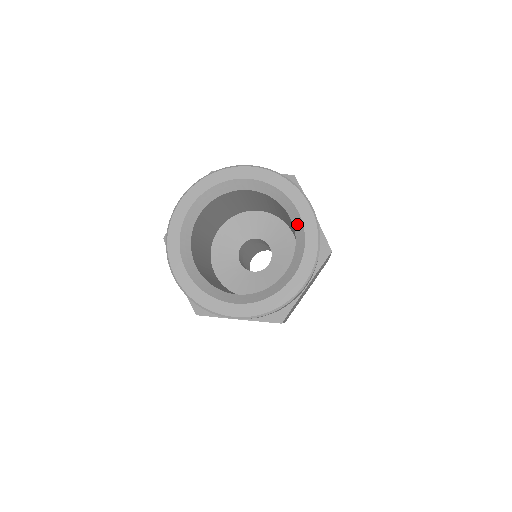
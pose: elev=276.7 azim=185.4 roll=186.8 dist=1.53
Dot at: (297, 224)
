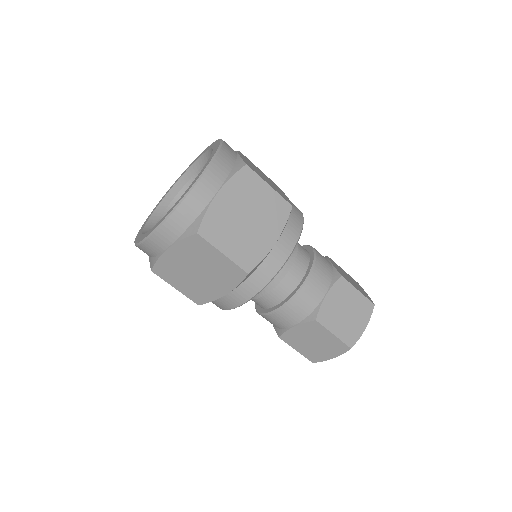
Dot at: occluded
